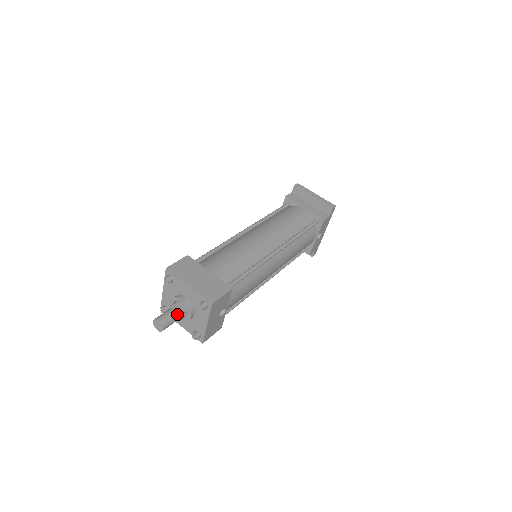
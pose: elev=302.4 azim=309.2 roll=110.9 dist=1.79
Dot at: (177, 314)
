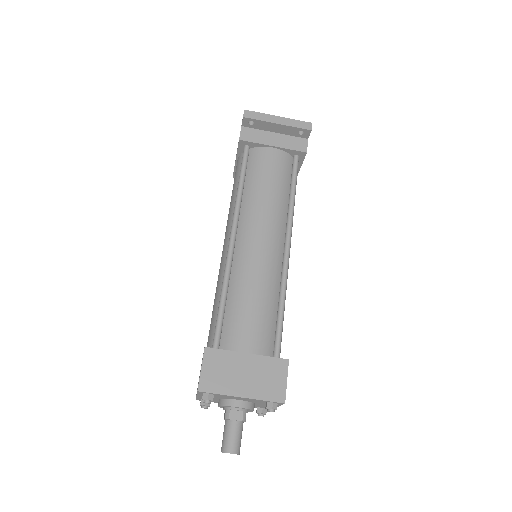
Dot at: (241, 424)
